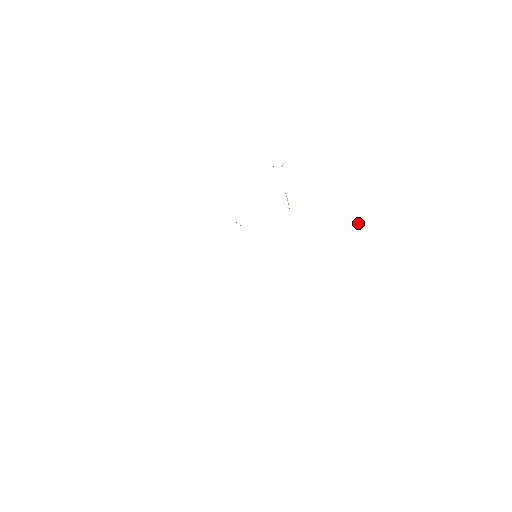
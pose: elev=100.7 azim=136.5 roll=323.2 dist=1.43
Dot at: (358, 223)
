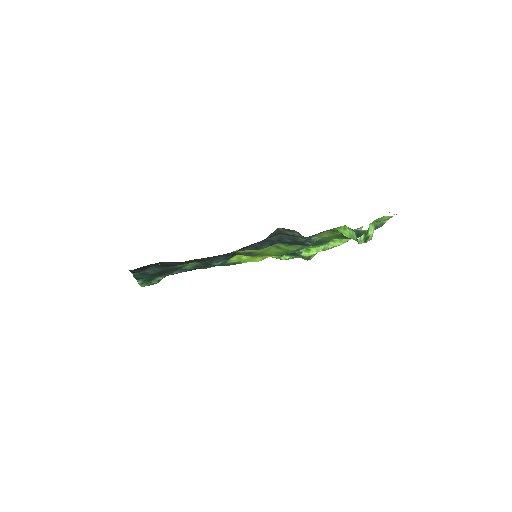
Dot at: (356, 239)
